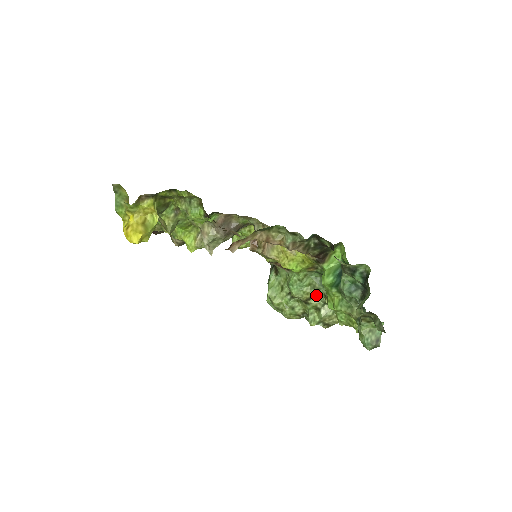
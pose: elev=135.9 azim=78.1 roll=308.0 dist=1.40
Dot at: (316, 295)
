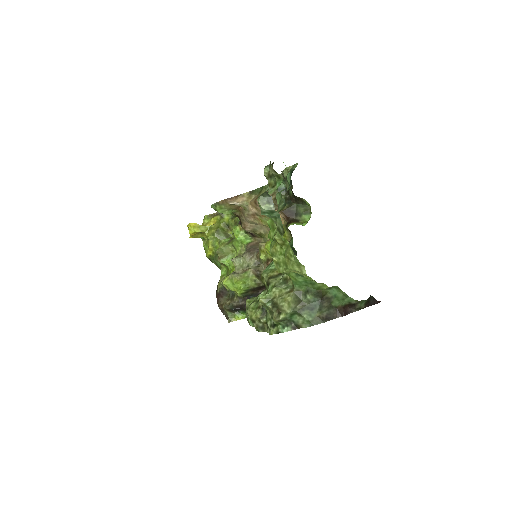
Dot at: (280, 276)
